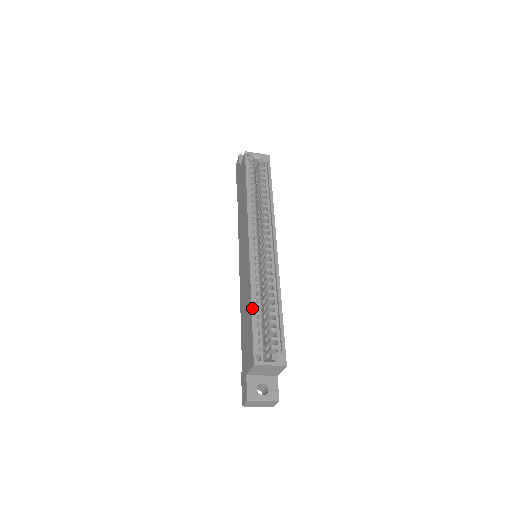
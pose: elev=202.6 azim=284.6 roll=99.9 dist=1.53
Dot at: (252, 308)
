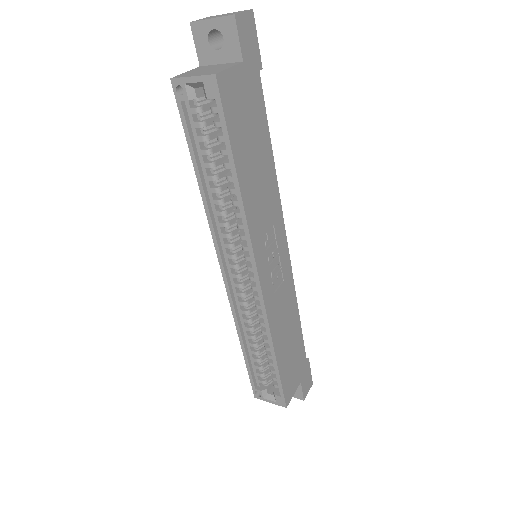
Dot at: (243, 351)
